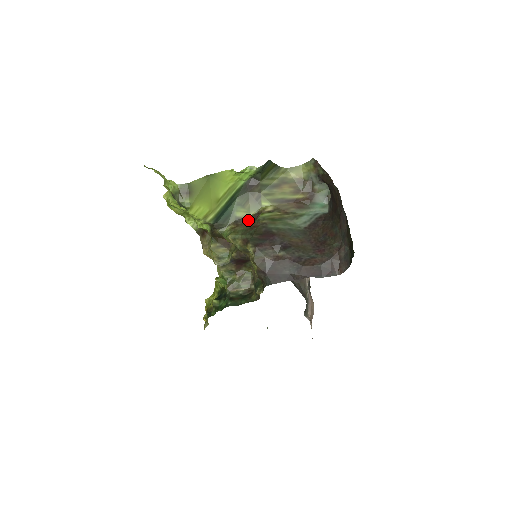
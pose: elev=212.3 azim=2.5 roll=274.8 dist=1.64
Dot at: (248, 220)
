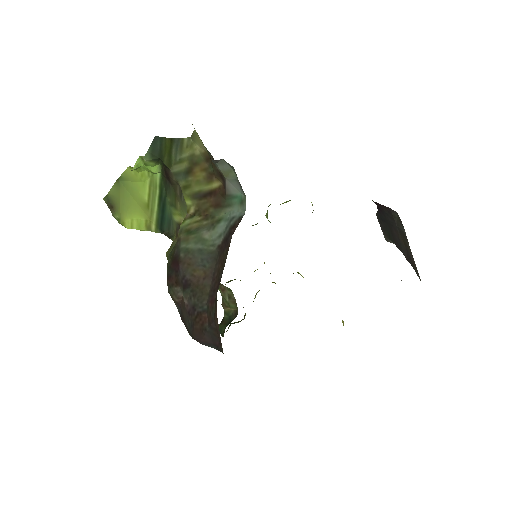
Dot at: occluded
